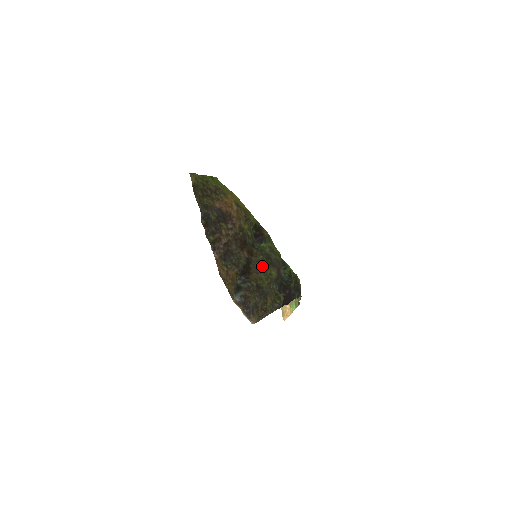
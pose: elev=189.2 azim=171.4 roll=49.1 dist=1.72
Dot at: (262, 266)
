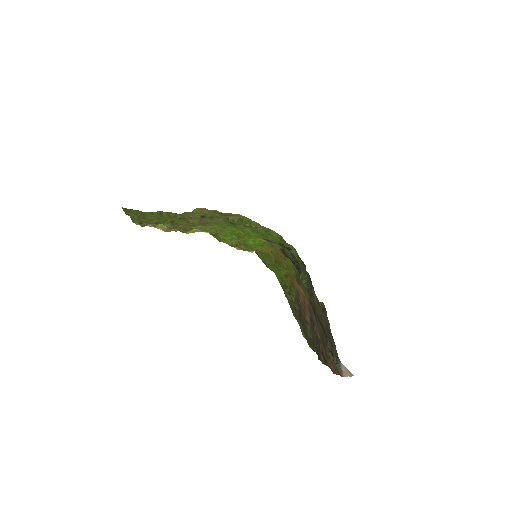
Dot at: (316, 304)
